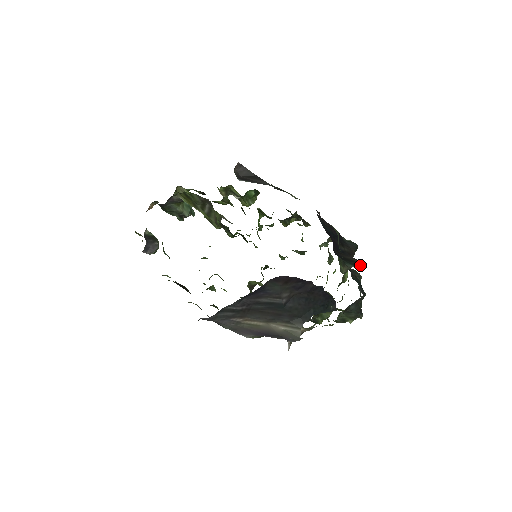
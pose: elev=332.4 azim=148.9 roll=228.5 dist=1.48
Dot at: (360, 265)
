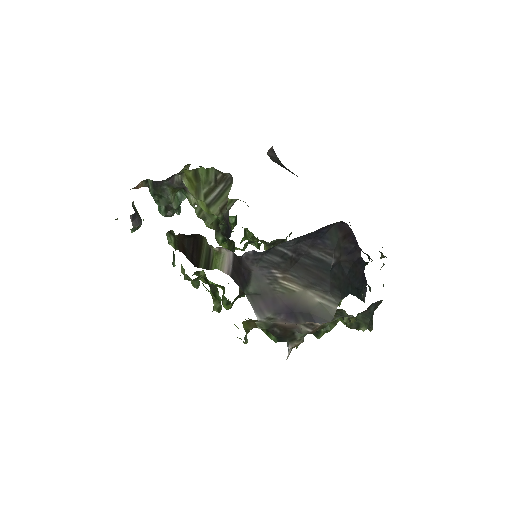
Dot at: occluded
